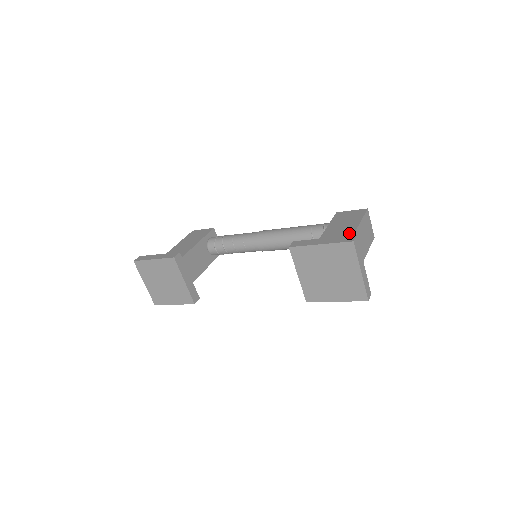
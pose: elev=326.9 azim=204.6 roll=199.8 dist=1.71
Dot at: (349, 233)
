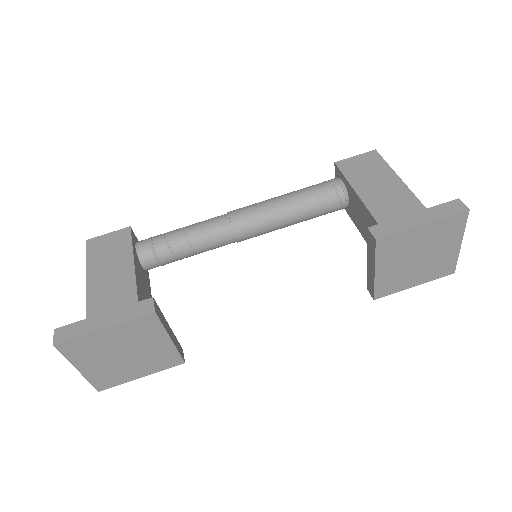
Dot at: (404, 192)
